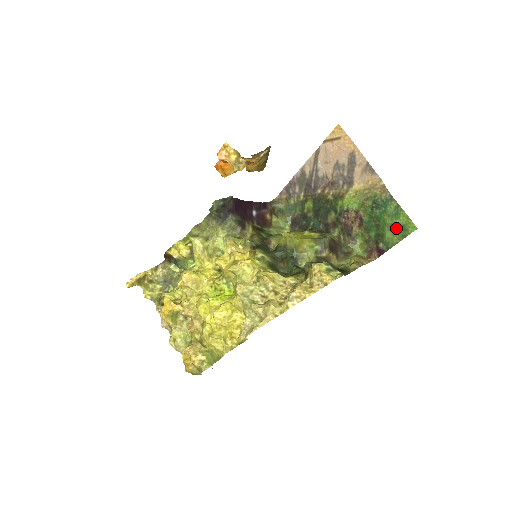
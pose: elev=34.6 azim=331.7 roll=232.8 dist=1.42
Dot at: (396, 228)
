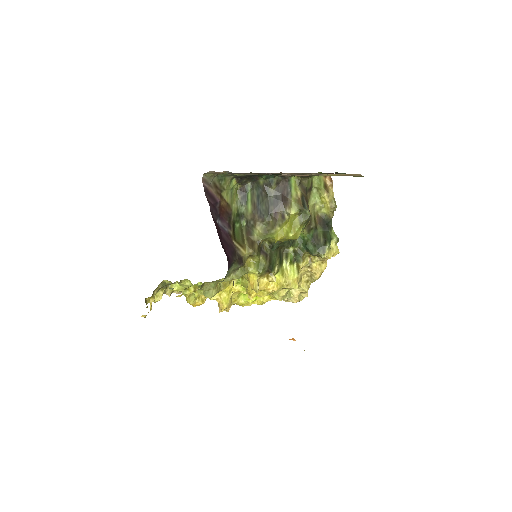
Dot at: occluded
